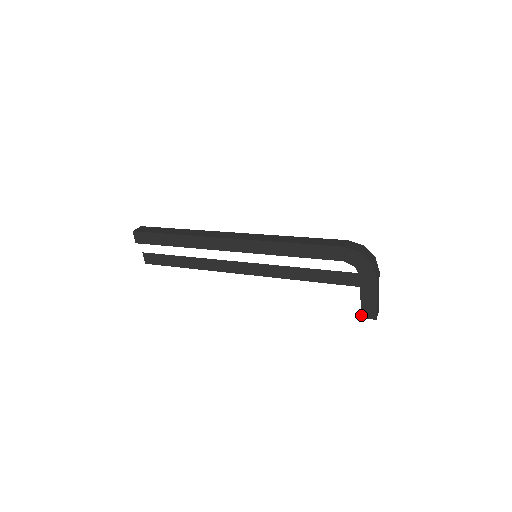
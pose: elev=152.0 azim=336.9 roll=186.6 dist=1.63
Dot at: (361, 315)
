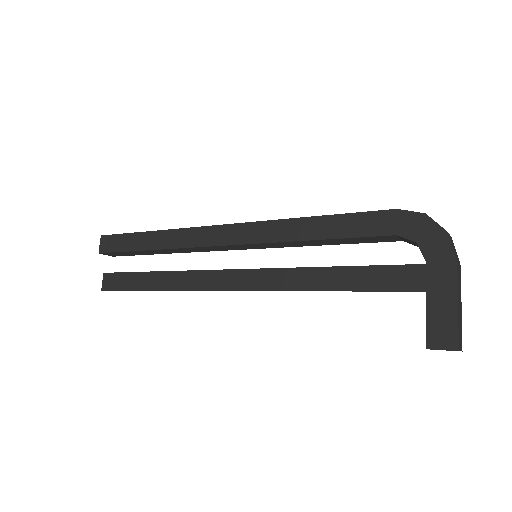
Dot at: (427, 343)
